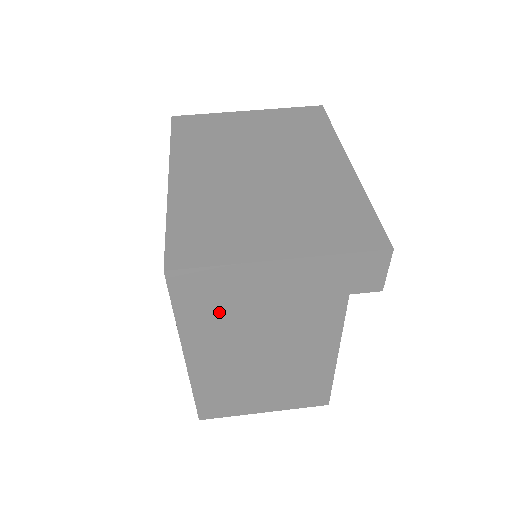
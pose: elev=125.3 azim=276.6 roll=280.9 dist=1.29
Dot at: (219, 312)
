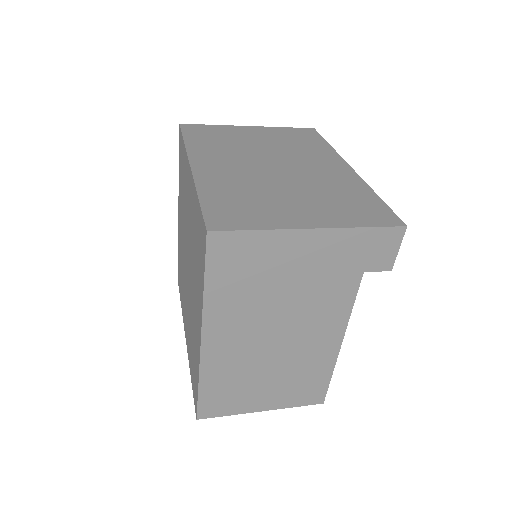
Dot at: (246, 284)
